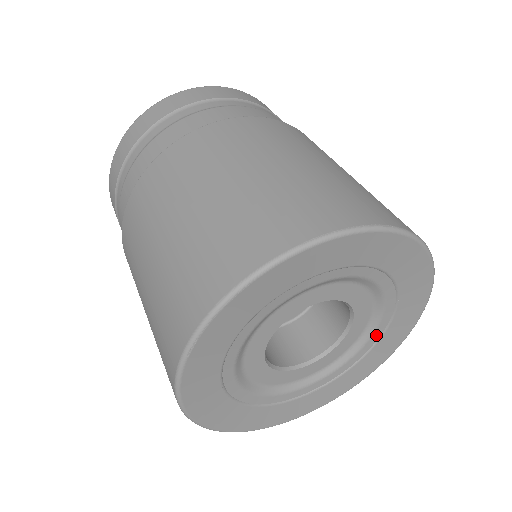
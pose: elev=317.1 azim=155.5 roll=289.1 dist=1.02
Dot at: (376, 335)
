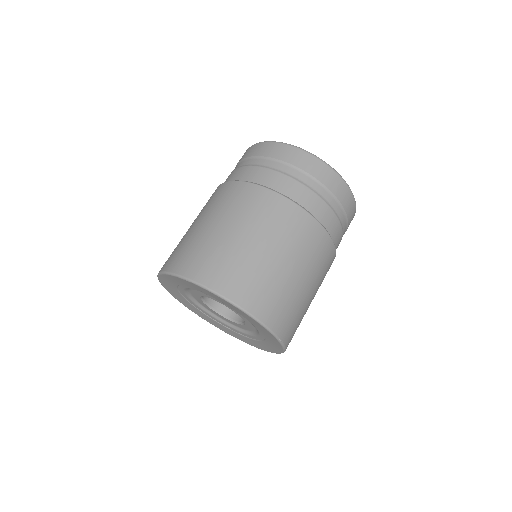
Dot at: (239, 332)
